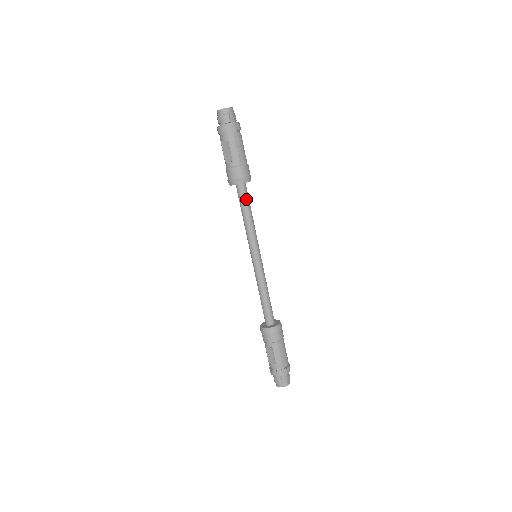
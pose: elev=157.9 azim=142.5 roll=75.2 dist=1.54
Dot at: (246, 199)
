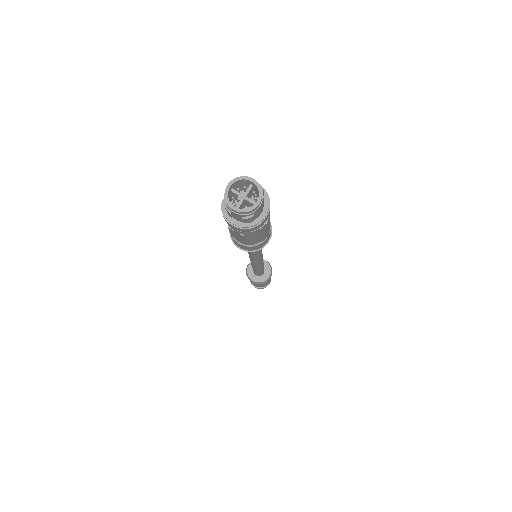
Dot at: occluded
